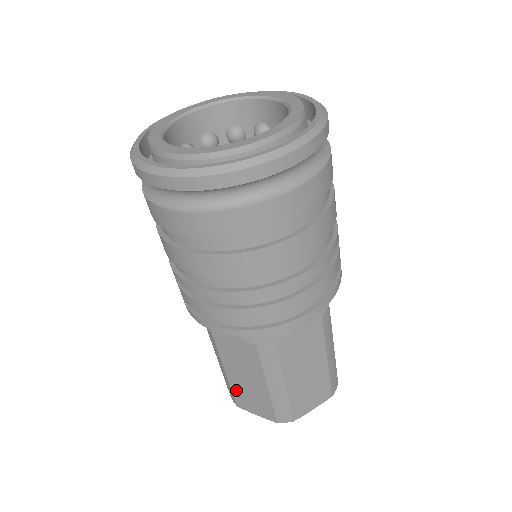
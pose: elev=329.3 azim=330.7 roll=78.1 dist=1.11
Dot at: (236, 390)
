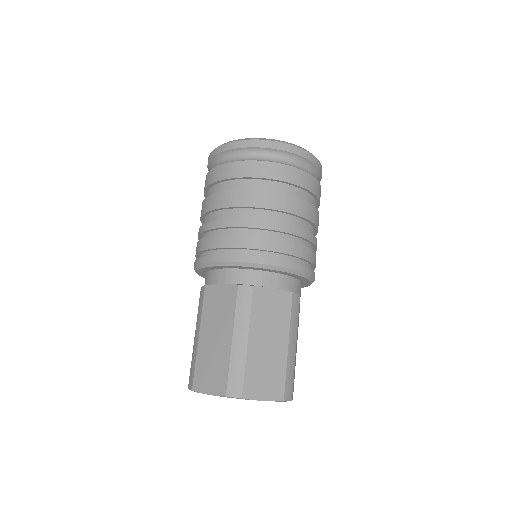
Dot at: (251, 367)
